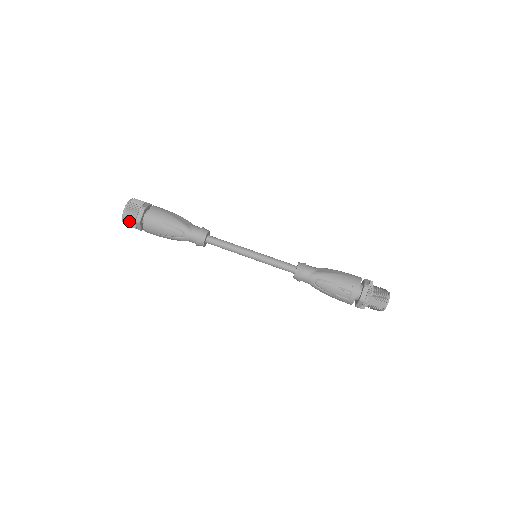
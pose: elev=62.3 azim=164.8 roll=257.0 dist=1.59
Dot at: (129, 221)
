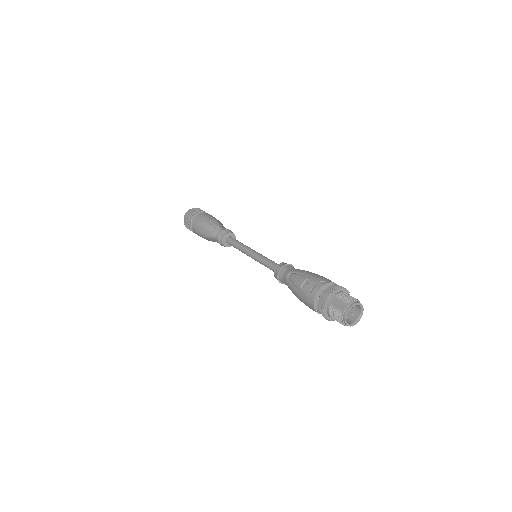
Dot at: (187, 217)
